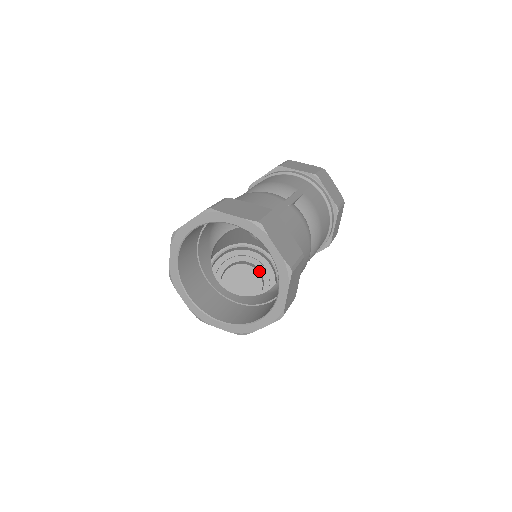
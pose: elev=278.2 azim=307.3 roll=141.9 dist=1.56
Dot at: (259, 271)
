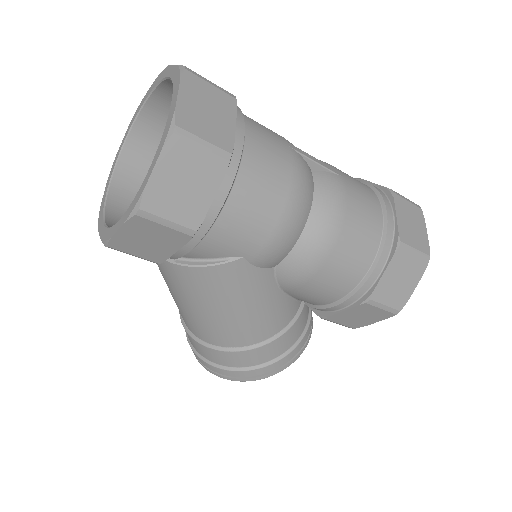
Dot at: occluded
